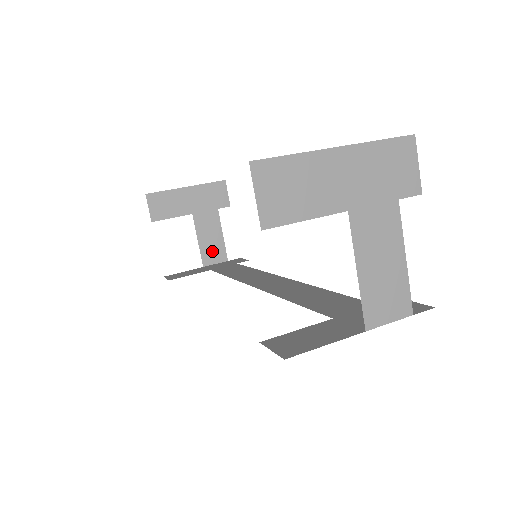
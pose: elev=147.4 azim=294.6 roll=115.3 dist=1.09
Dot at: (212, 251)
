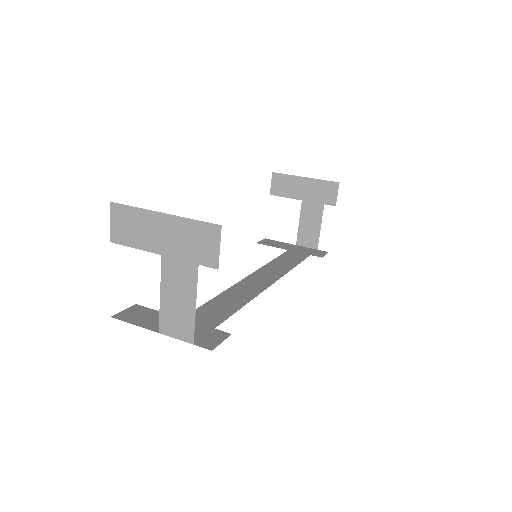
Dot at: (307, 236)
